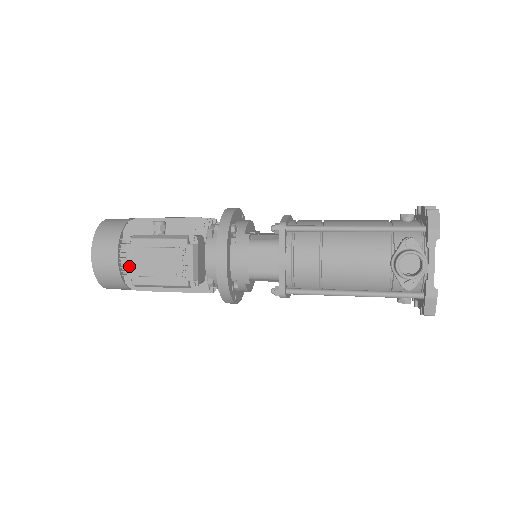
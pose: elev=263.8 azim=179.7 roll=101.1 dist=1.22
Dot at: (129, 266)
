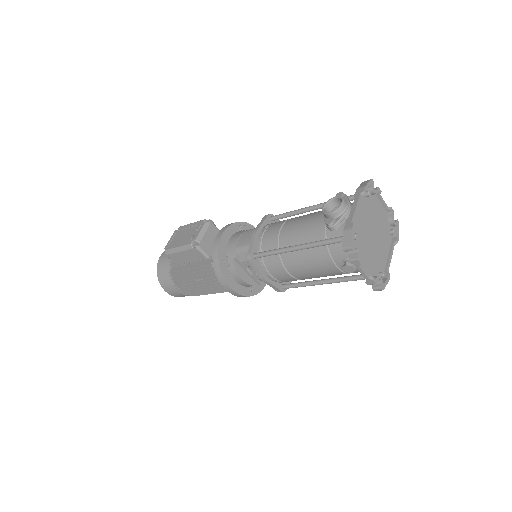
Dot at: (170, 241)
